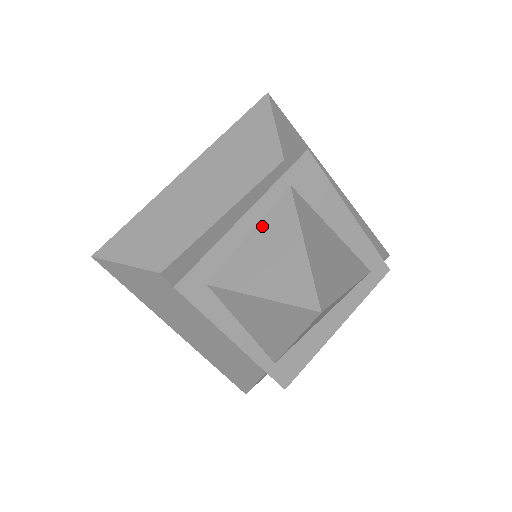
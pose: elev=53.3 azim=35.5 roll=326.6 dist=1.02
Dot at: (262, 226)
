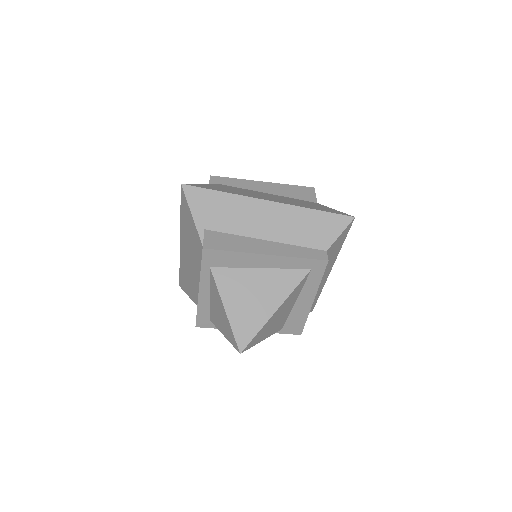
Dot at: (211, 292)
